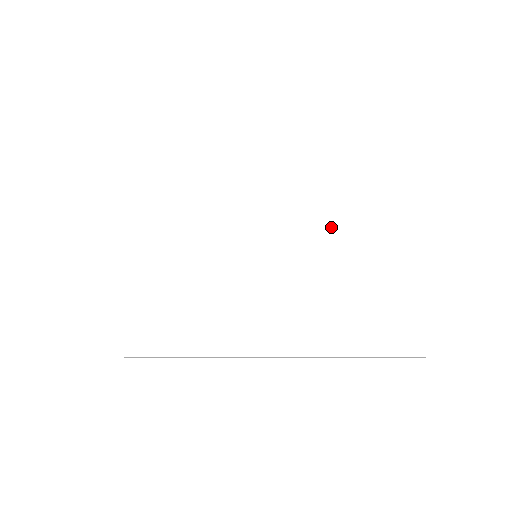
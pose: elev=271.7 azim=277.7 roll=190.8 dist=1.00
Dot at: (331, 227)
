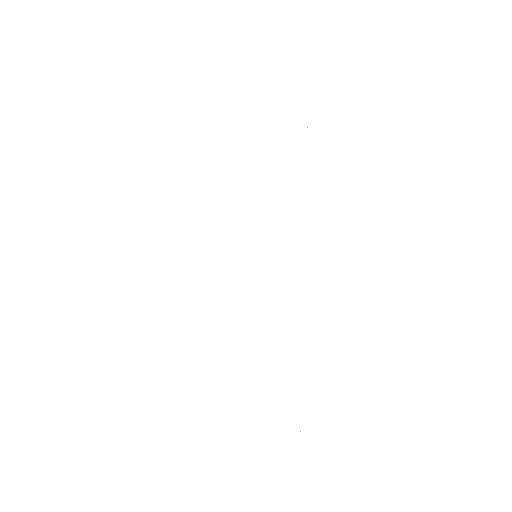
Dot at: (322, 260)
